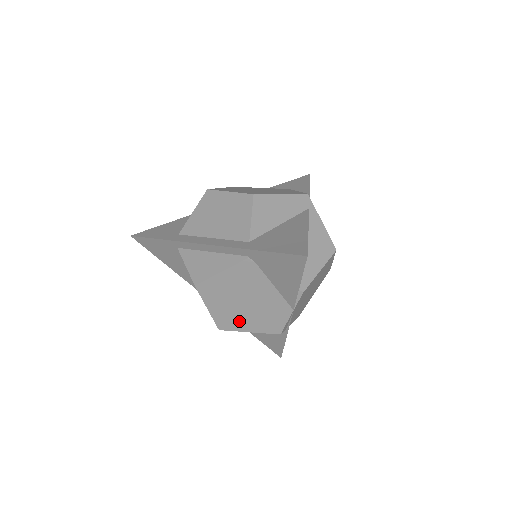
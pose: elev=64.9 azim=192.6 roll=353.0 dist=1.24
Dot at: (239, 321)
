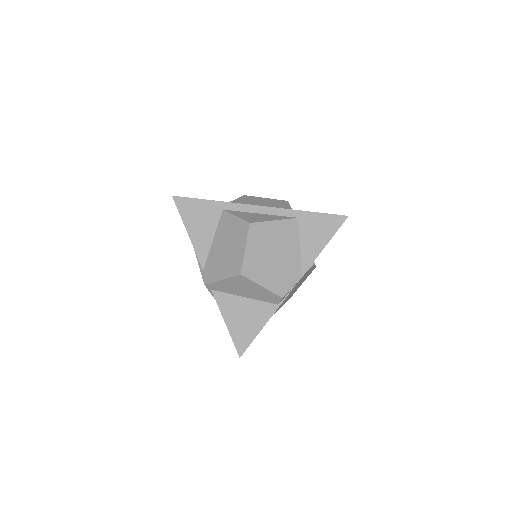
Dot at: (261, 271)
